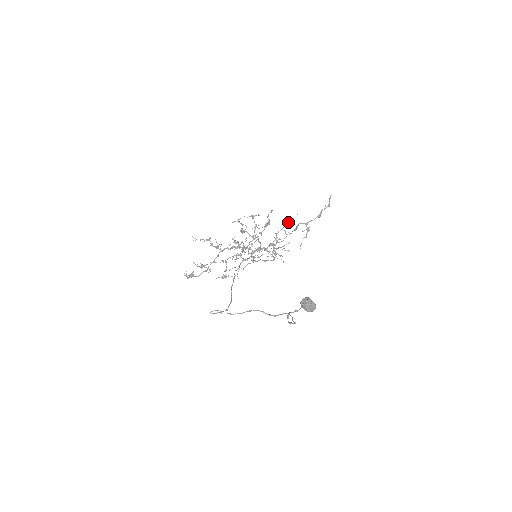
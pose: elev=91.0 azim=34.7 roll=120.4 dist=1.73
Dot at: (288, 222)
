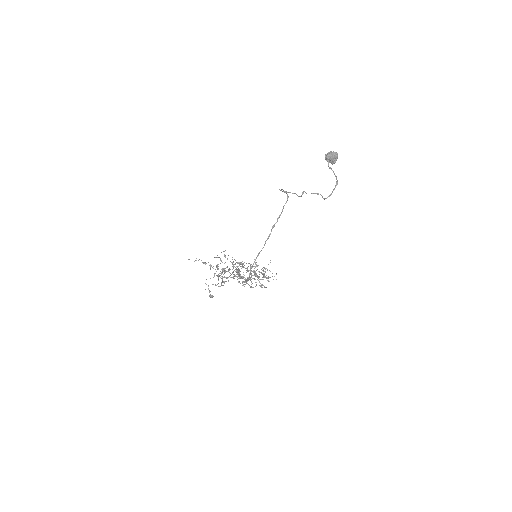
Dot at: occluded
